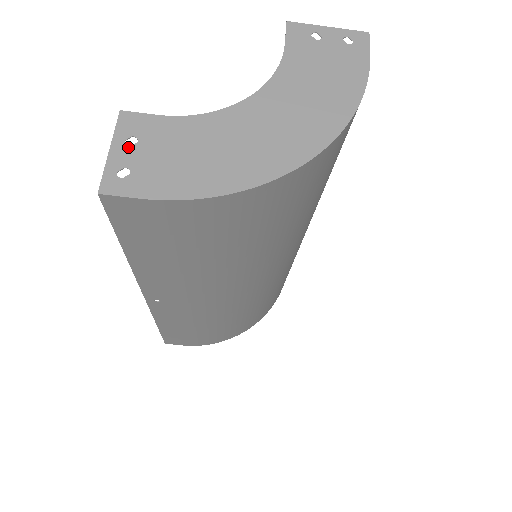
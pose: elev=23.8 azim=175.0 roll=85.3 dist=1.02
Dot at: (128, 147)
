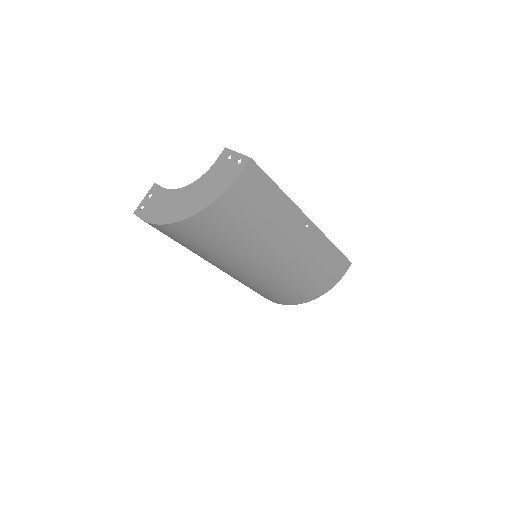
Dot at: (148, 198)
